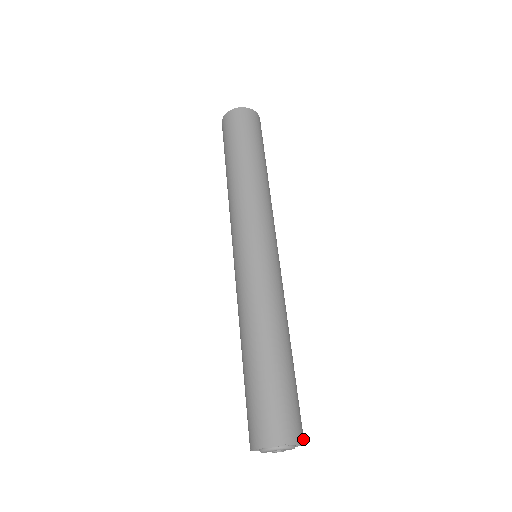
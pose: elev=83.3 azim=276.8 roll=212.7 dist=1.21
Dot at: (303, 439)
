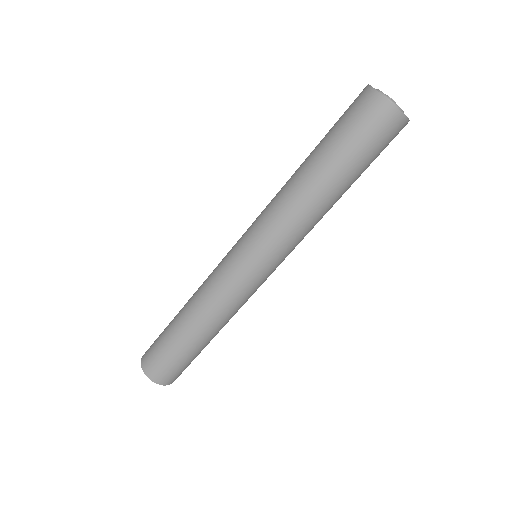
Dot at: occluded
